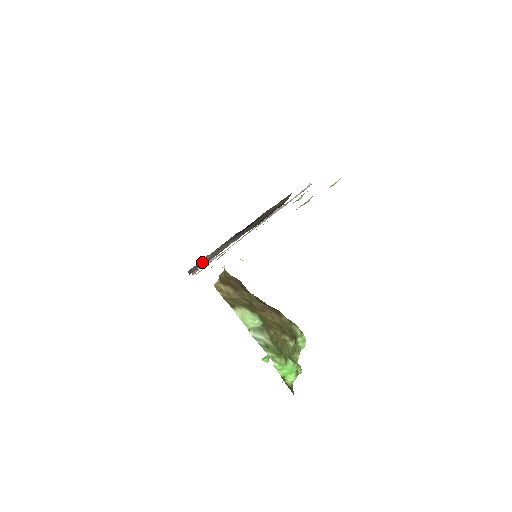
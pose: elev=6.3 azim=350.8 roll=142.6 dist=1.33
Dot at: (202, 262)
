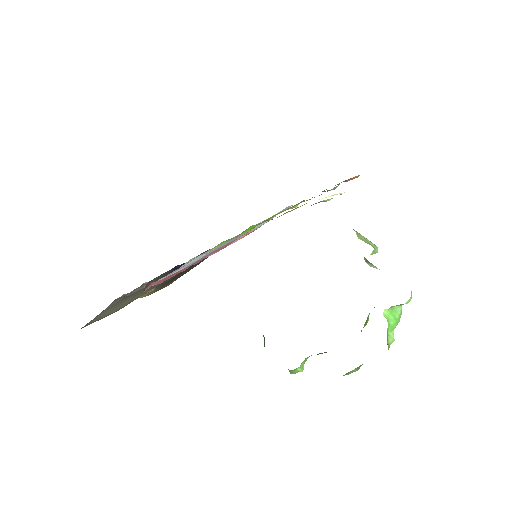
Dot at: (125, 298)
